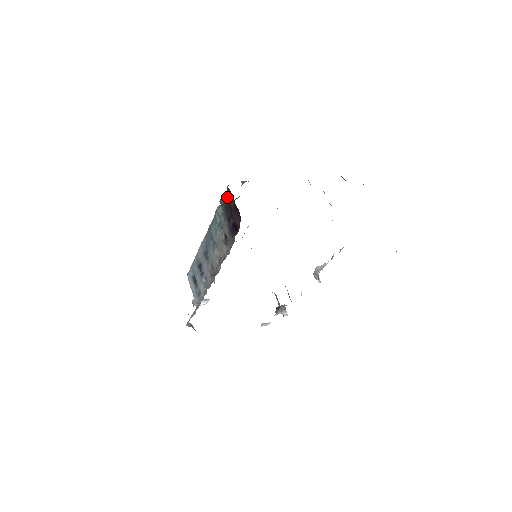
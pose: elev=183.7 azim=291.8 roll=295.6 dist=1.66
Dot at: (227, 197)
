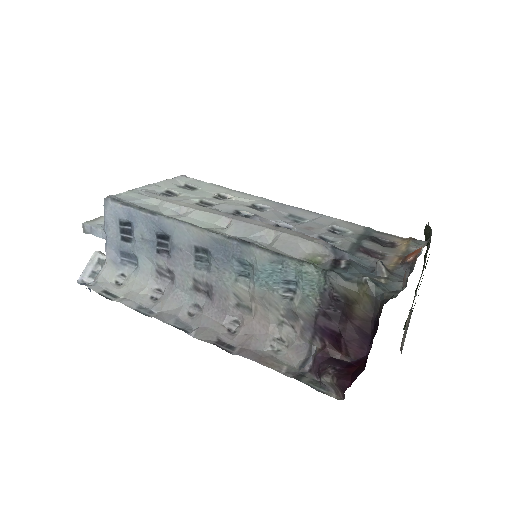
Dot at: (355, 294)
